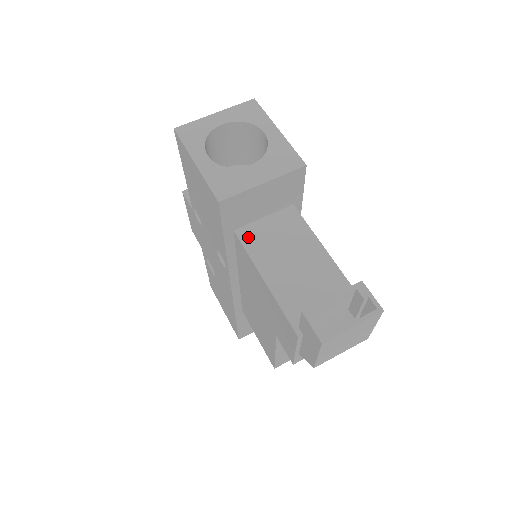
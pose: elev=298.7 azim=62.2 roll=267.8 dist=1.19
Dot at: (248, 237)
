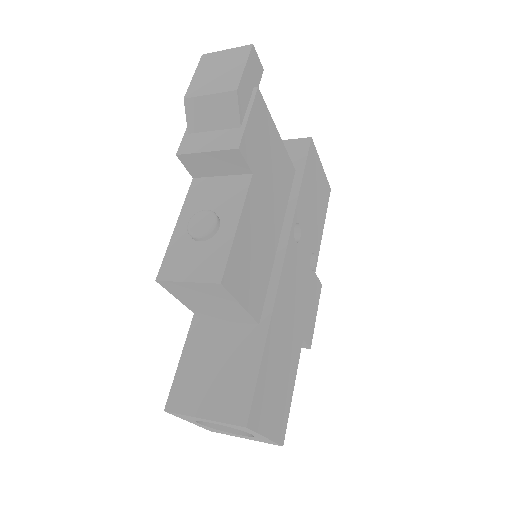
Dot at: occluded
